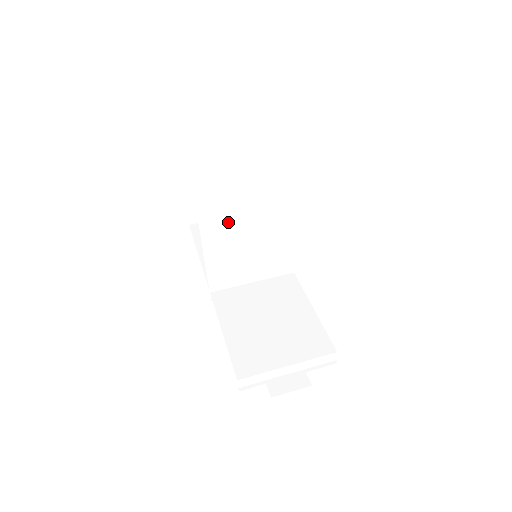
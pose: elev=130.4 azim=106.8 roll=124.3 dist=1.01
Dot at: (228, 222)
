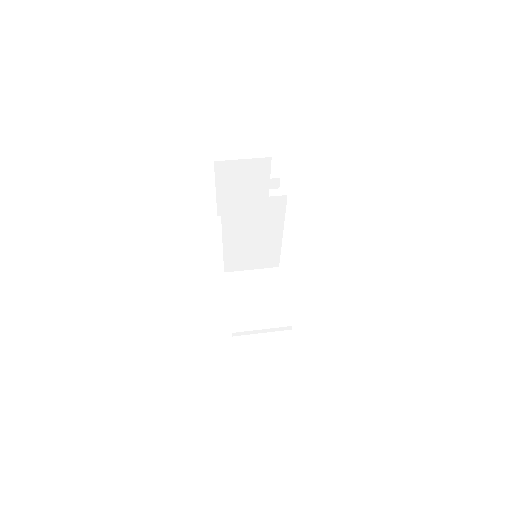
Dot at: (241, 238)
